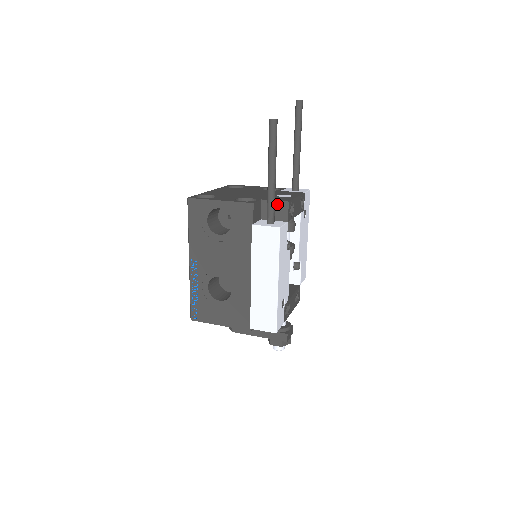
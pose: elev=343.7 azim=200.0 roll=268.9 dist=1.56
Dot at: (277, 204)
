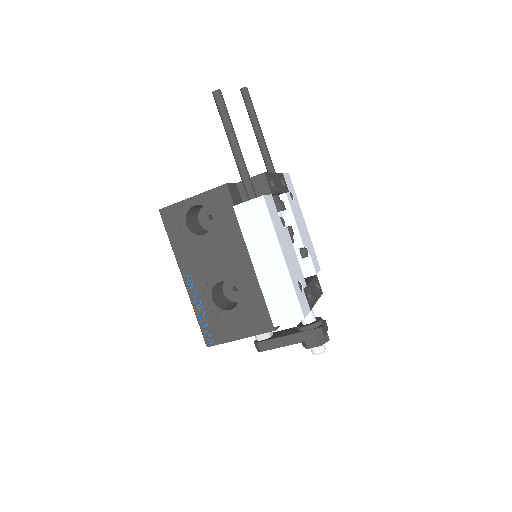
Dot at: (253, 180)
